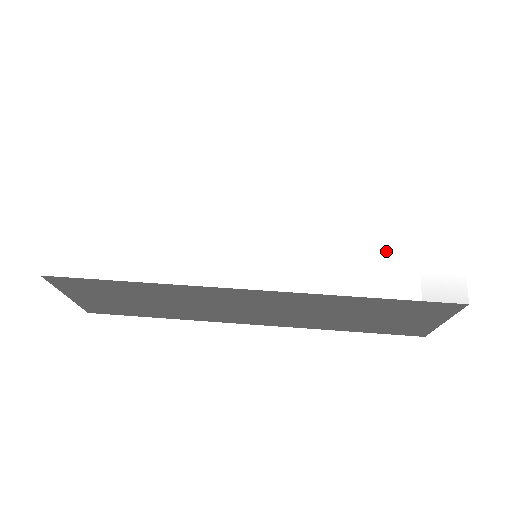
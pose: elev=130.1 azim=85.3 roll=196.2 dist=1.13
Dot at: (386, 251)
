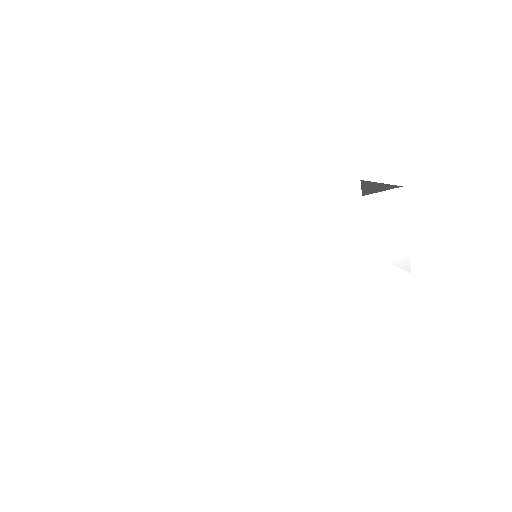
Dot at: (360, 253)
